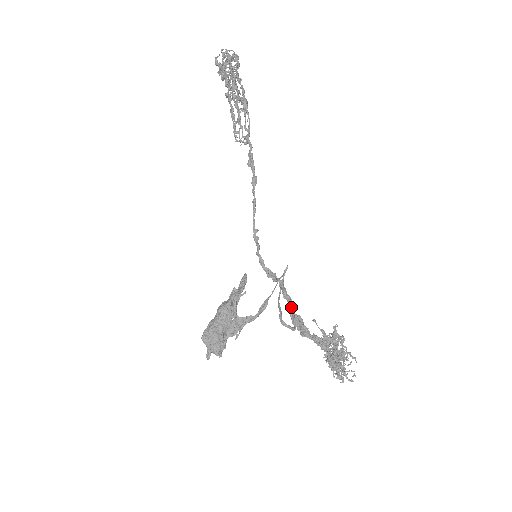
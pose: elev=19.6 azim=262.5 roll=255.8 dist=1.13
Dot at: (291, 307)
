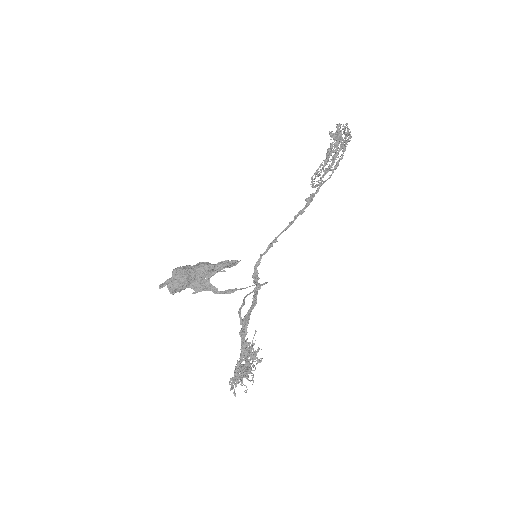
Dot at: (253, 308)
